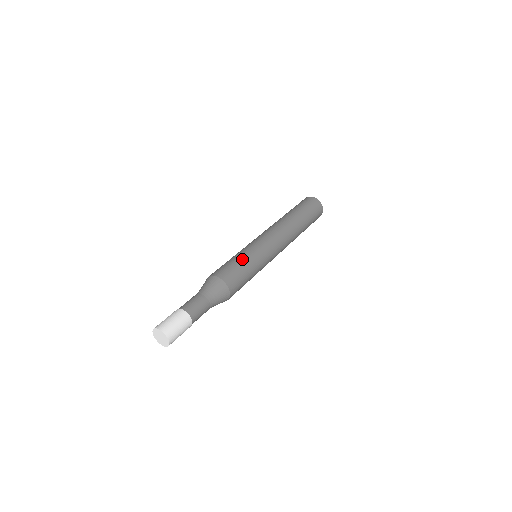
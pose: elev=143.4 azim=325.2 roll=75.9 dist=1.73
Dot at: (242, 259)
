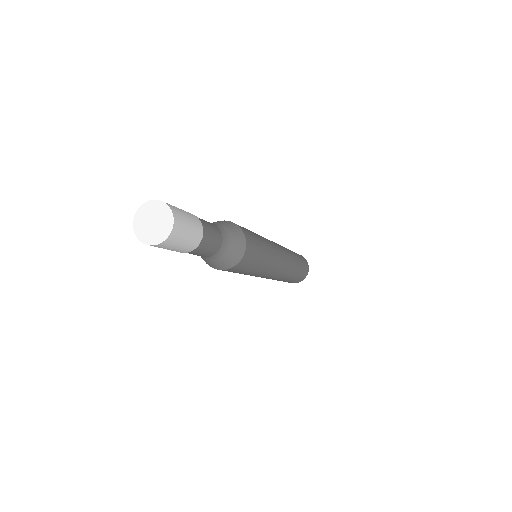
Dot at: occluded
